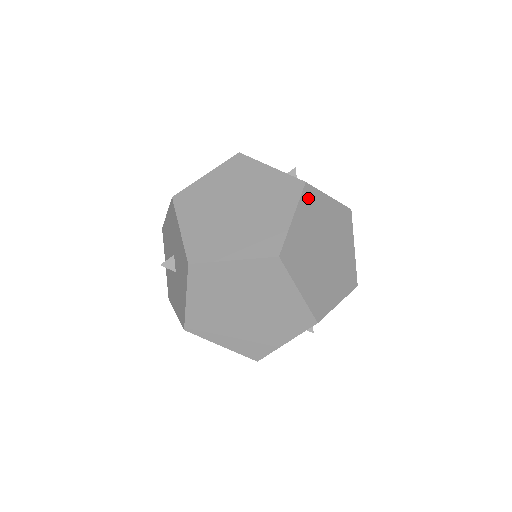
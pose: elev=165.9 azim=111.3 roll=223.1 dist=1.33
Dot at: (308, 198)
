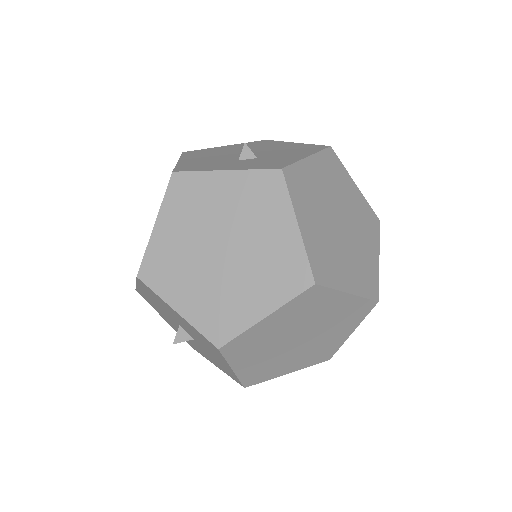
Dot at: (295, 184)
